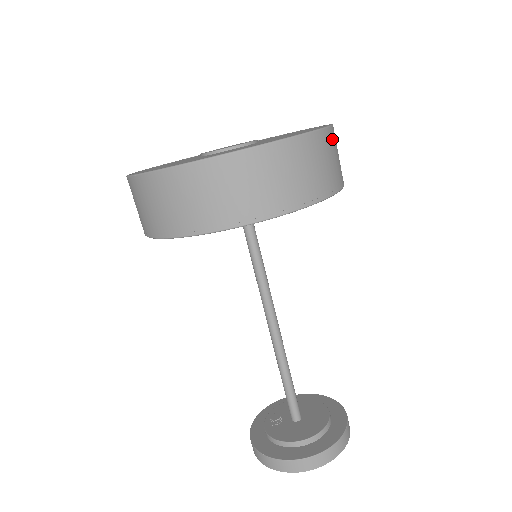
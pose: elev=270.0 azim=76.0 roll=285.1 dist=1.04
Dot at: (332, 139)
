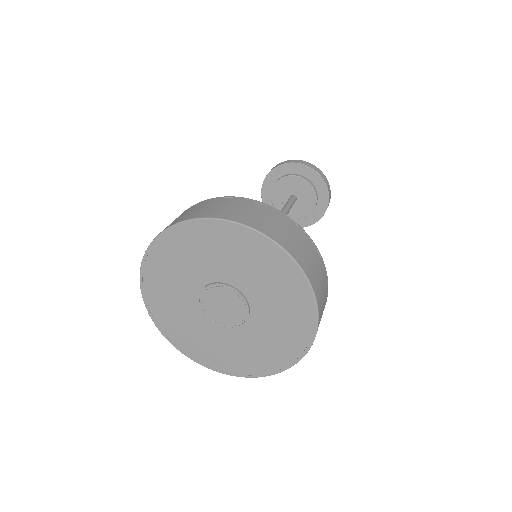
Dot at: (318, 295)
